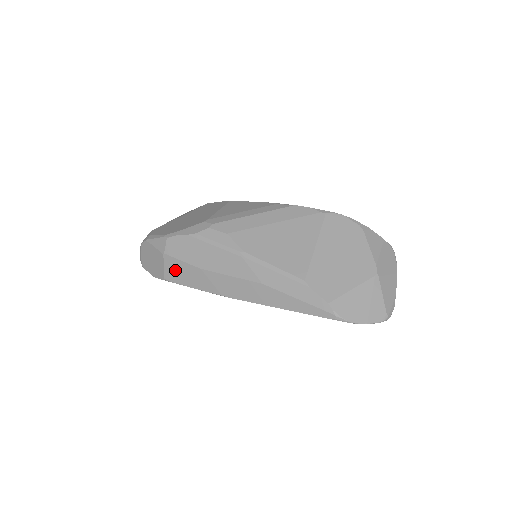
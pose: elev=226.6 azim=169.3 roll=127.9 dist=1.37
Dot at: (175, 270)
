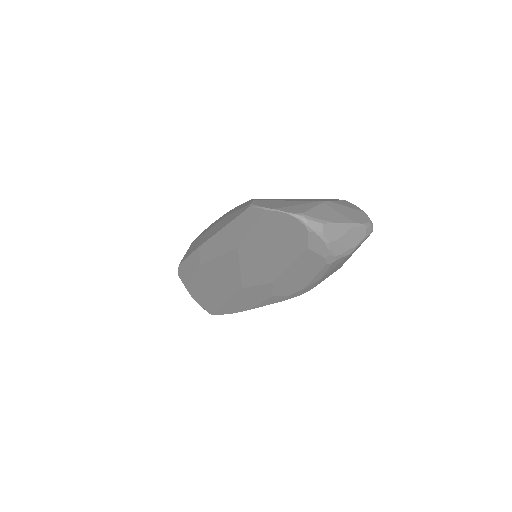
Dot at: (189, 250)
